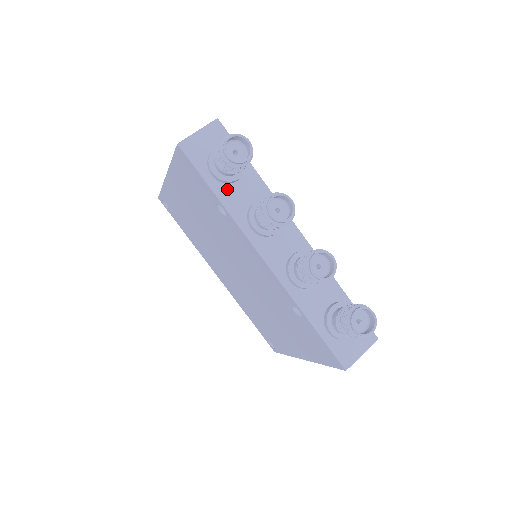
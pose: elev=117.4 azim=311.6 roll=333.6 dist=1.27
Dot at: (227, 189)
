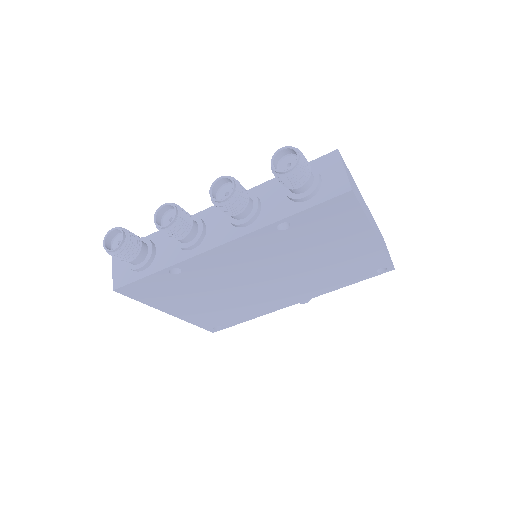
Dot at: (158, 261)
